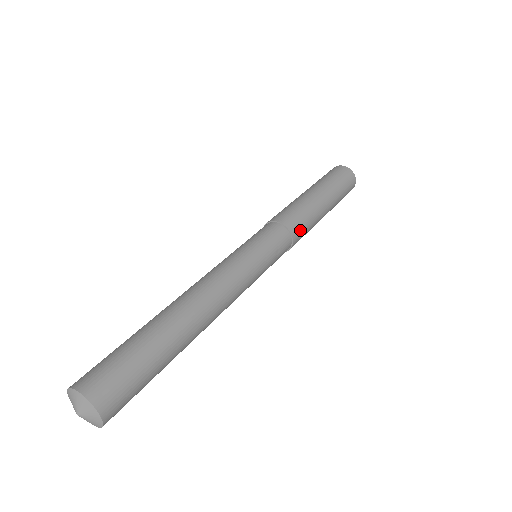
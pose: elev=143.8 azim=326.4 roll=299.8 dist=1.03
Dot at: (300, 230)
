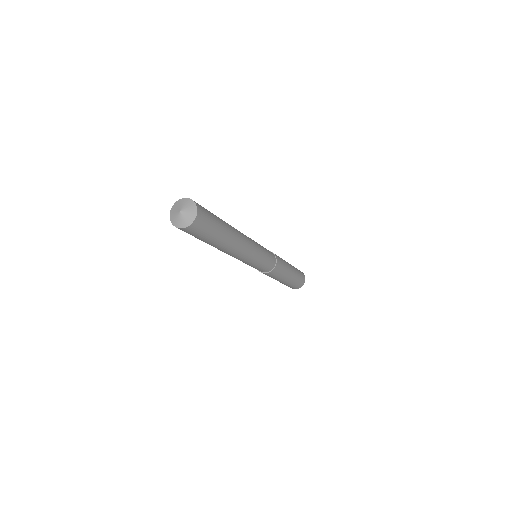
Dot at: (280, 261)
